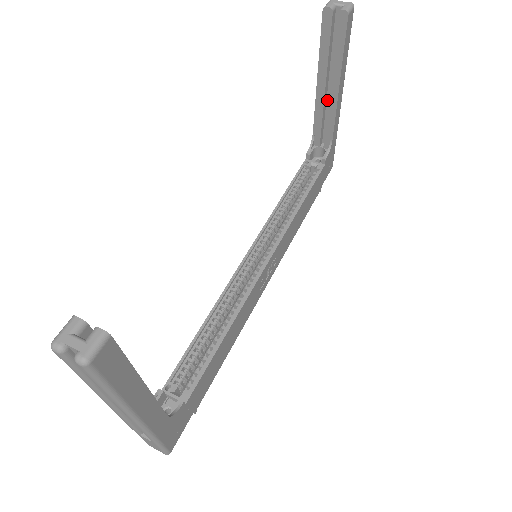
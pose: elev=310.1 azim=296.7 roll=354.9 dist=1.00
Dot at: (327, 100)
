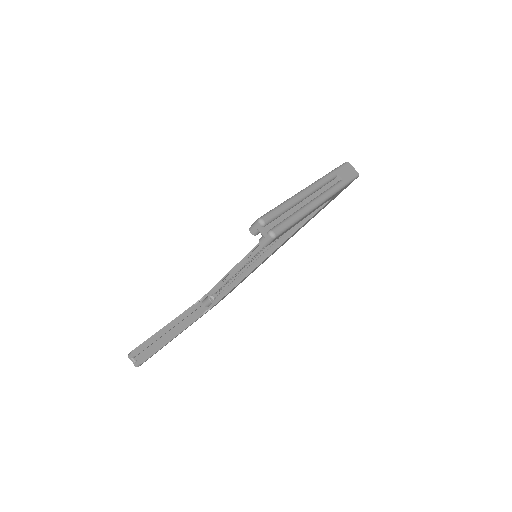
Dot at: occluded
